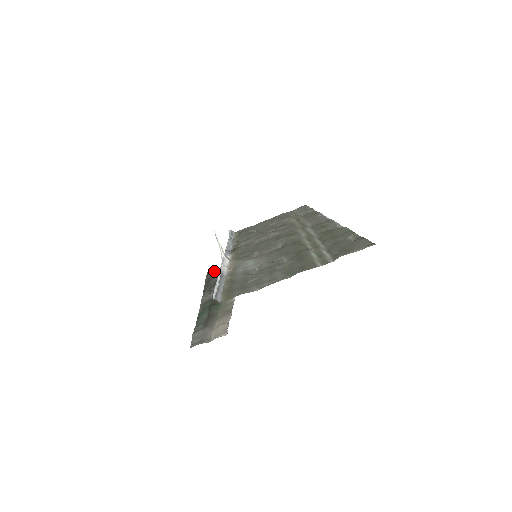
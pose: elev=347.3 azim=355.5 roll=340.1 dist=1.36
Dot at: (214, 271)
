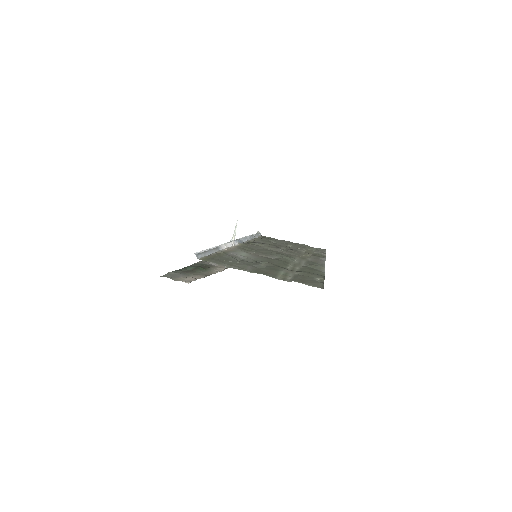
Dot at: occluded
